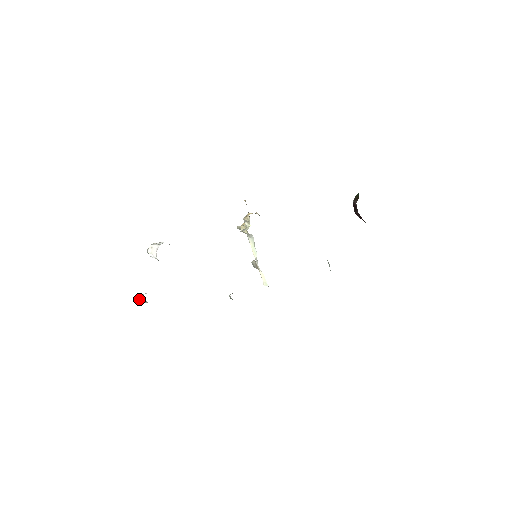
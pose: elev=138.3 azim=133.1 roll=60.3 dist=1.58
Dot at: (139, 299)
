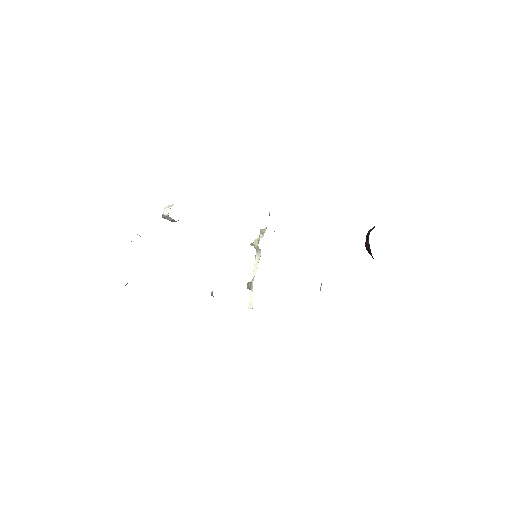
Dot at: (131, 241)
